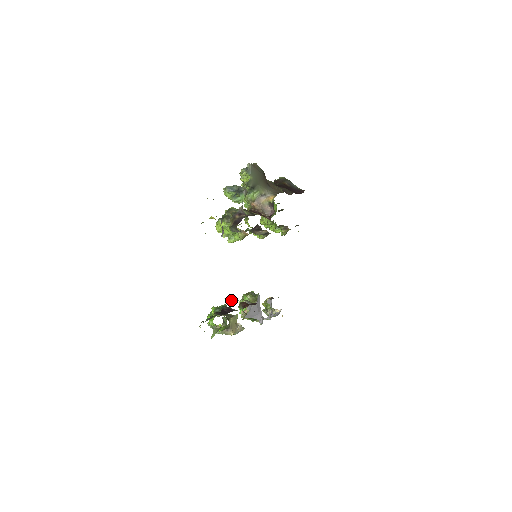
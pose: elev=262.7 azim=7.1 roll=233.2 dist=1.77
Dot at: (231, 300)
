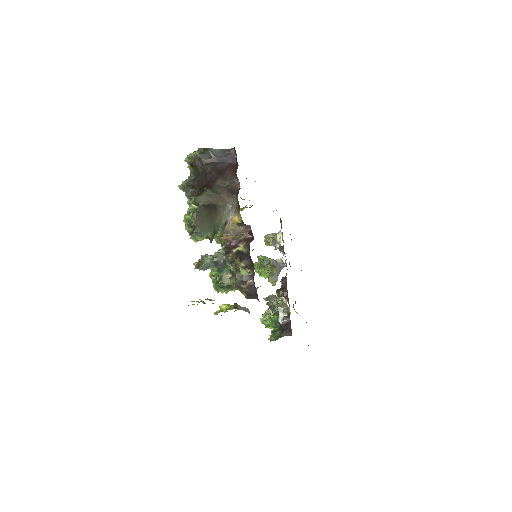
Dot at: (283, 316)
